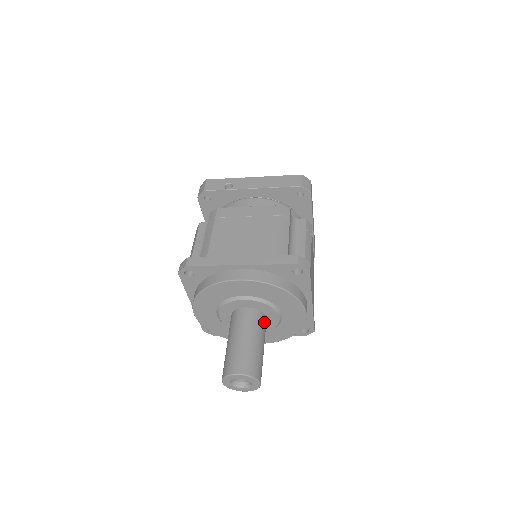
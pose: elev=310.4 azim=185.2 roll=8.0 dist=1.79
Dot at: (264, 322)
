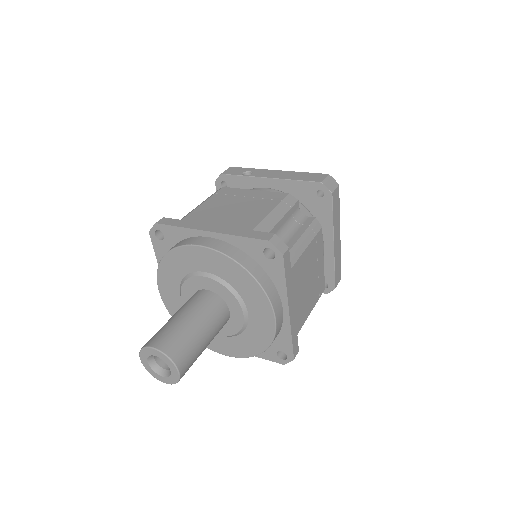
Dot at: (222, 313)
